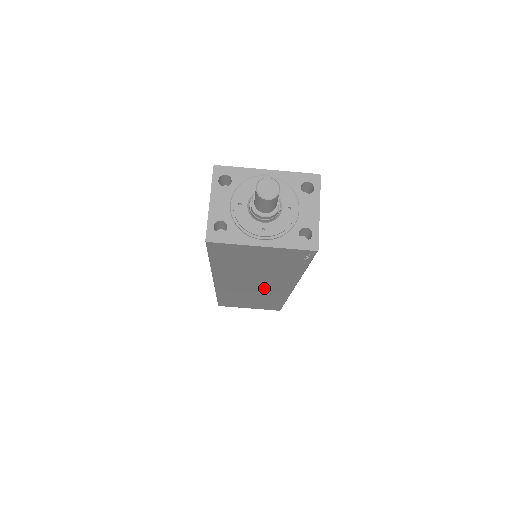
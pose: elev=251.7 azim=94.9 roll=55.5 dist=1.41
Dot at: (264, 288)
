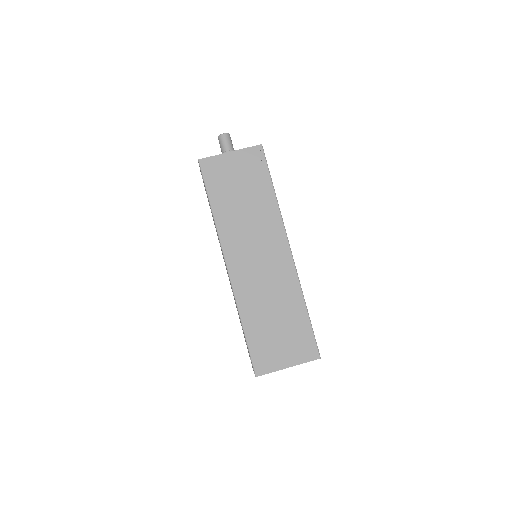
Dot at: (269, 260)
